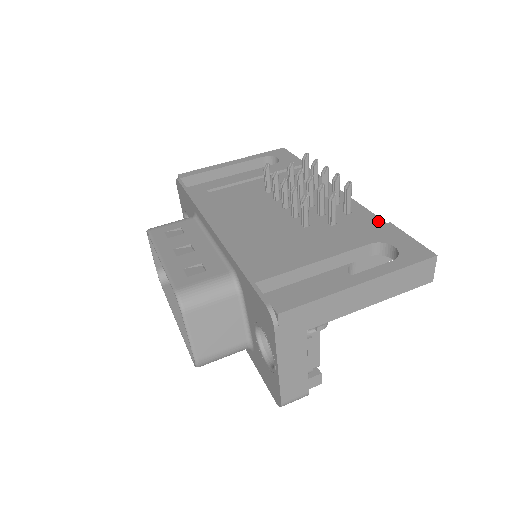
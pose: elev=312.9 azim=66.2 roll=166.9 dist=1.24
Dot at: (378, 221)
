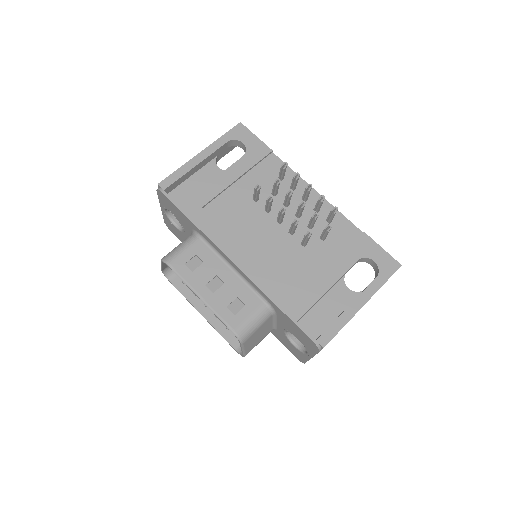
Dot at: (354, 229)
